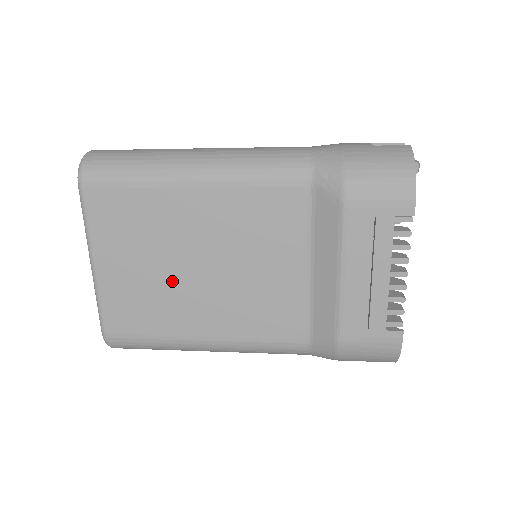
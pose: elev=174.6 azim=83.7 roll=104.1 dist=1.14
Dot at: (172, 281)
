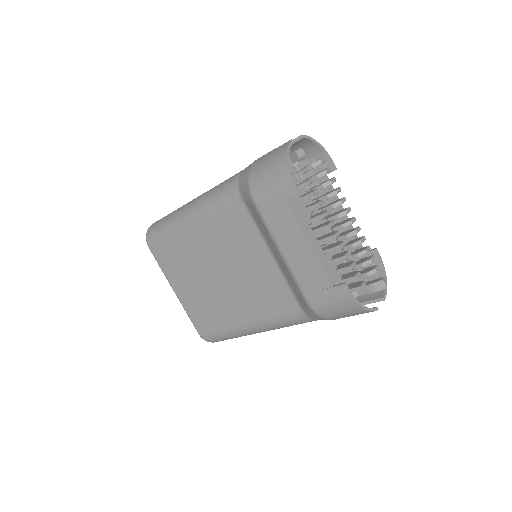
Dot at: (211, 290)
